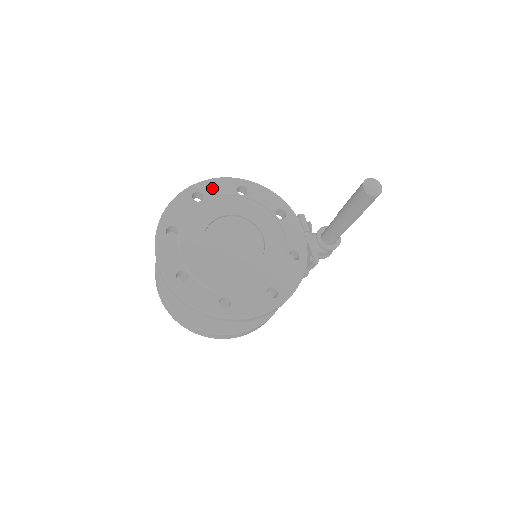
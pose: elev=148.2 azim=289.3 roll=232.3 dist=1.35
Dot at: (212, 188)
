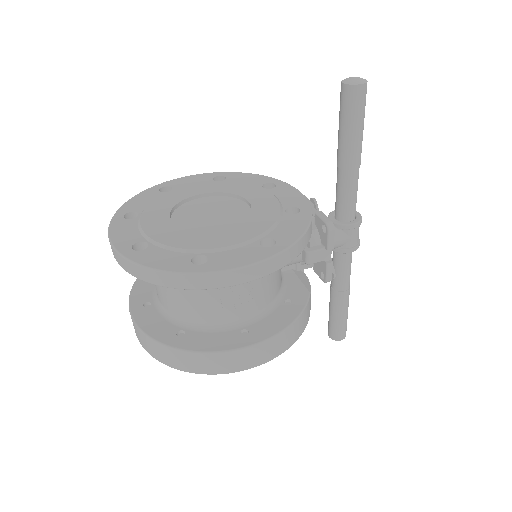
Dot at: (183, 182)
